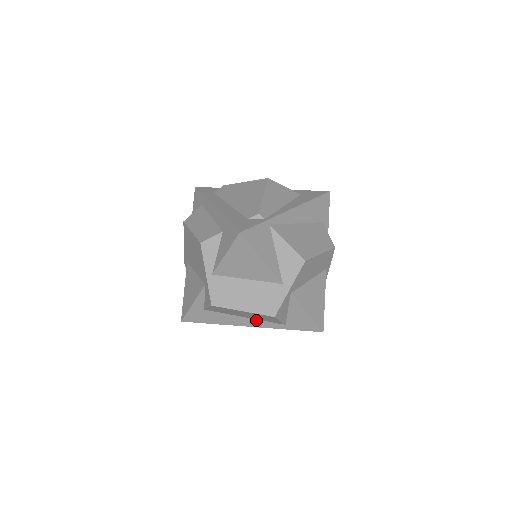
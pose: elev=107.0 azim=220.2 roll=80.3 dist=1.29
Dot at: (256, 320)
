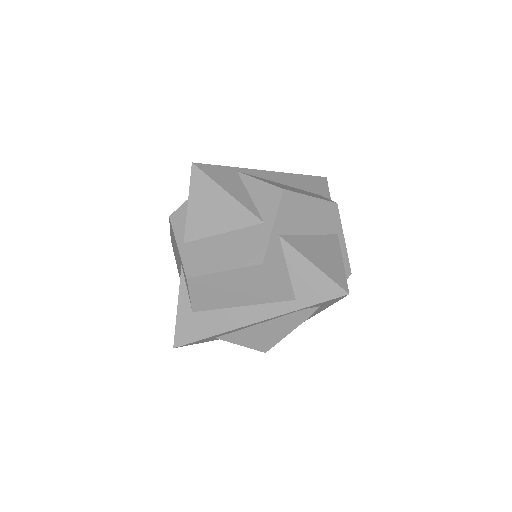
Dot at: (257, 306)
